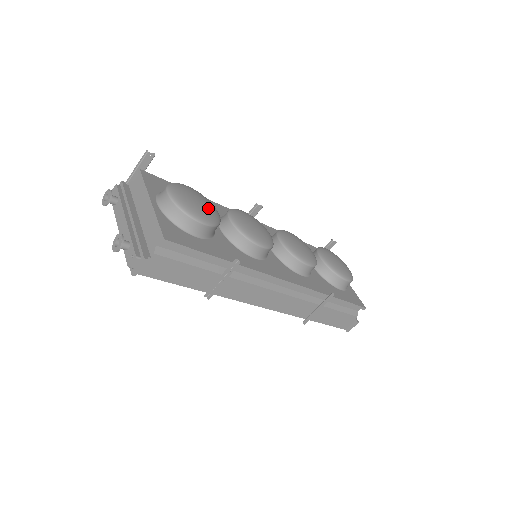
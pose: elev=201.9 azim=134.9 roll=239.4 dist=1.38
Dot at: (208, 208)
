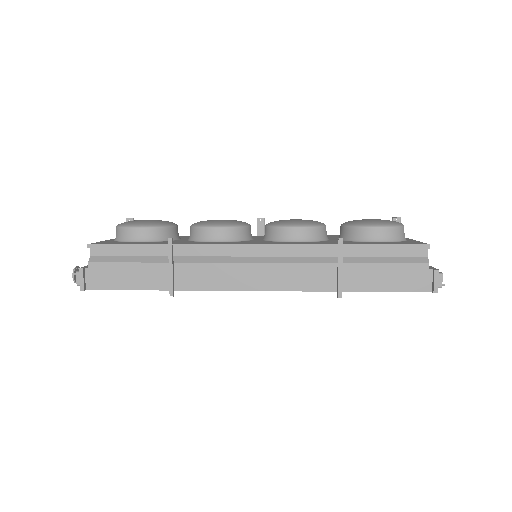
Dot at: (155, 221)
